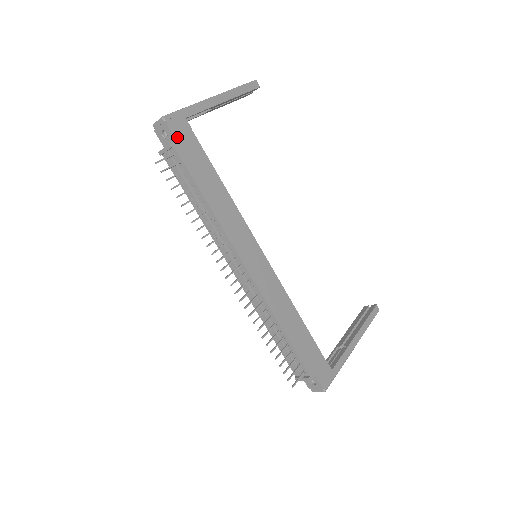
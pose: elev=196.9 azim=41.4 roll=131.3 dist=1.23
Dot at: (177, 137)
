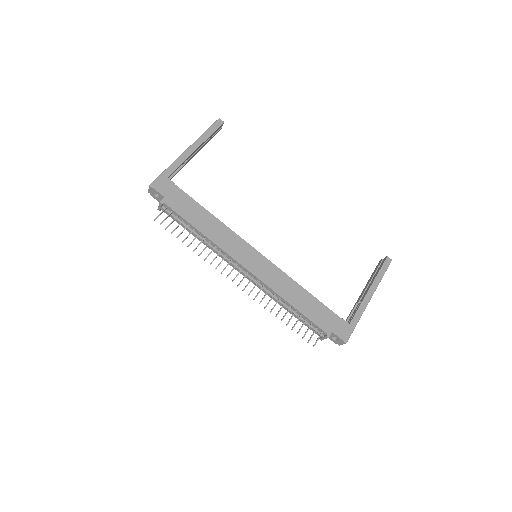
Dot at: (164, 195)
